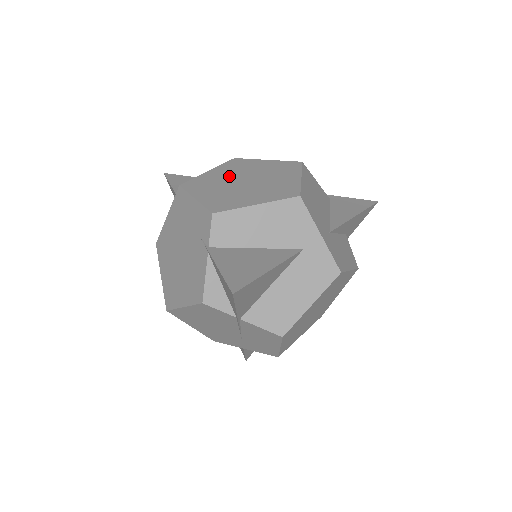
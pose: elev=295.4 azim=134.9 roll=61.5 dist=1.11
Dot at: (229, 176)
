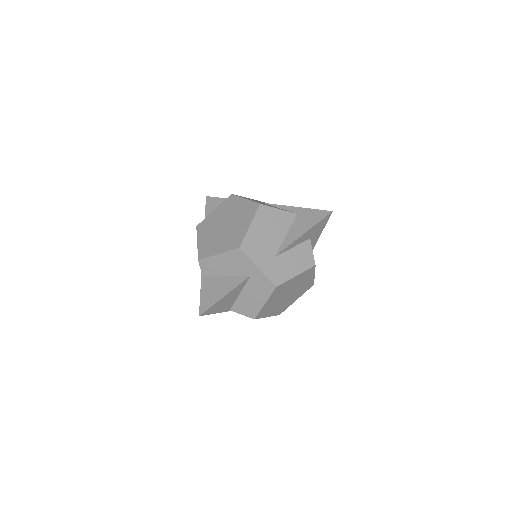
Dot at: (220, 219)
